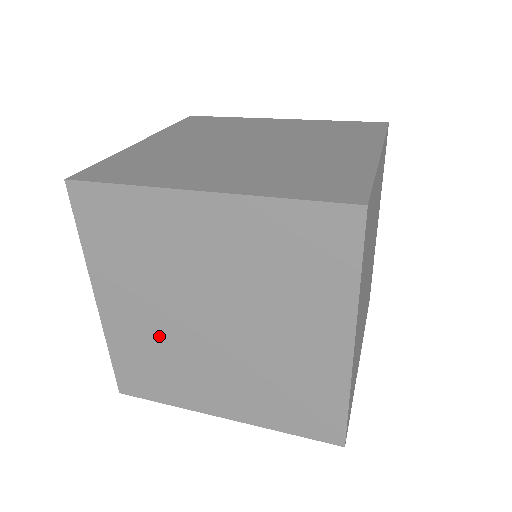
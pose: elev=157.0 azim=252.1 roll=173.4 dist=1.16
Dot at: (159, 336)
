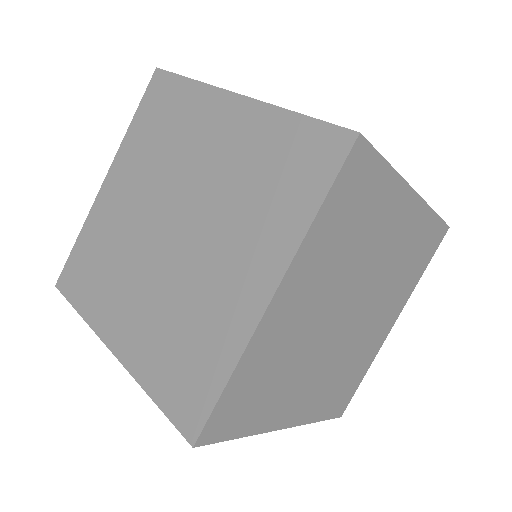
Dot at: (123, 230)
